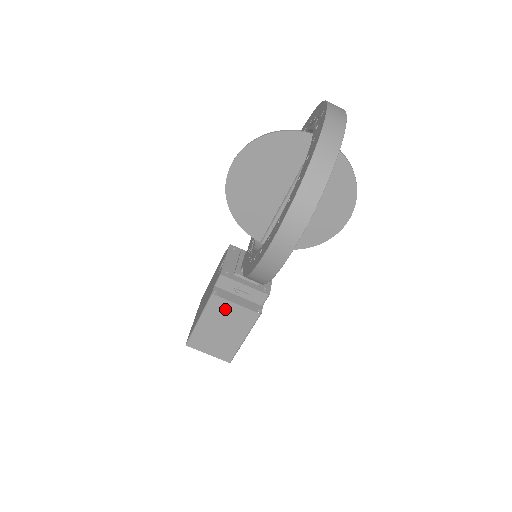
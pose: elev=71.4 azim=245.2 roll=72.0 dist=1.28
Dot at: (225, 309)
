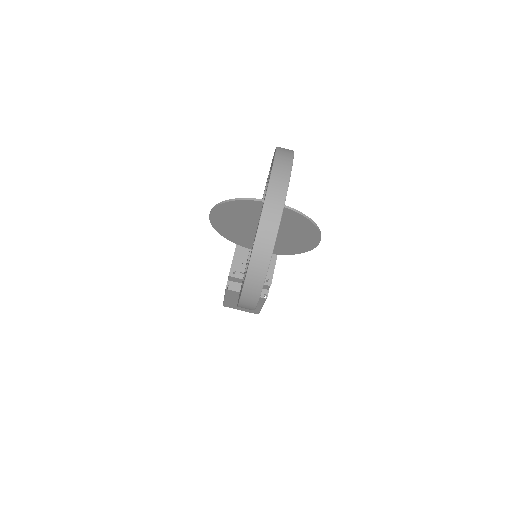
Dot at: occluded
